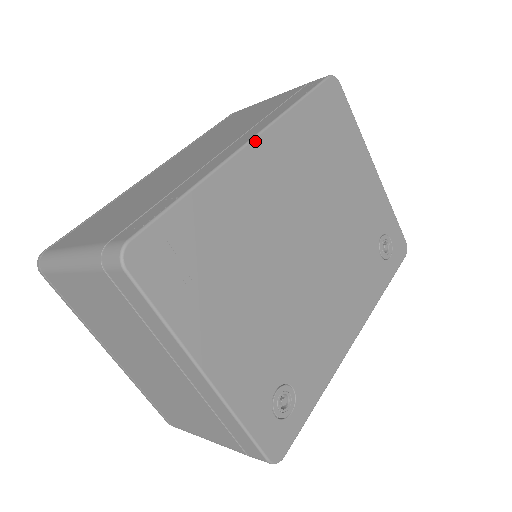
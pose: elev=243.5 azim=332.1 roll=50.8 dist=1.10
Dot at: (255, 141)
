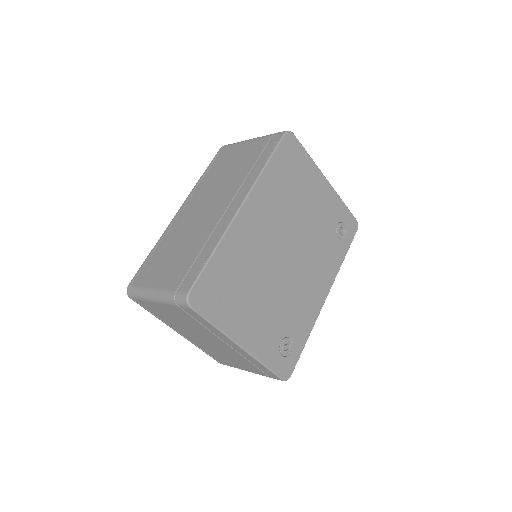
Dot at: (244, 204)
